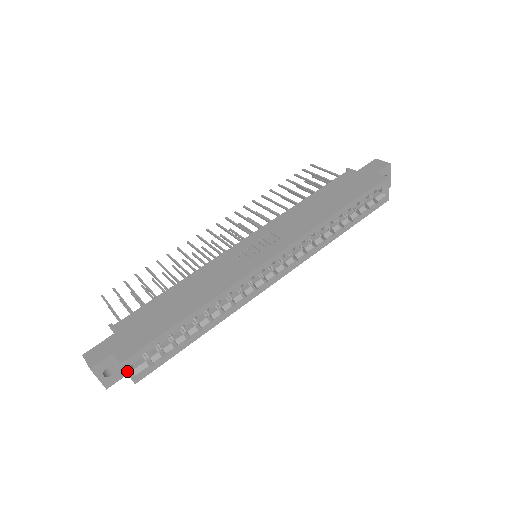
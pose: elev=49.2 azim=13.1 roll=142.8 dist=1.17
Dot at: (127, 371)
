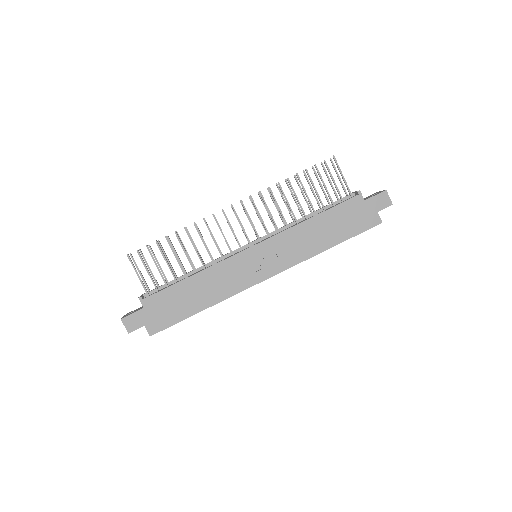
Dot at: occluded
